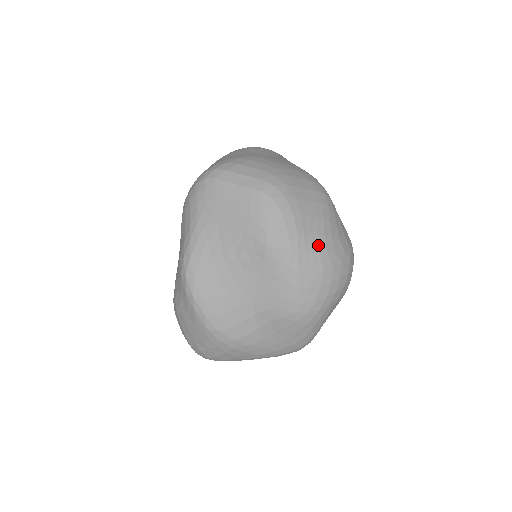
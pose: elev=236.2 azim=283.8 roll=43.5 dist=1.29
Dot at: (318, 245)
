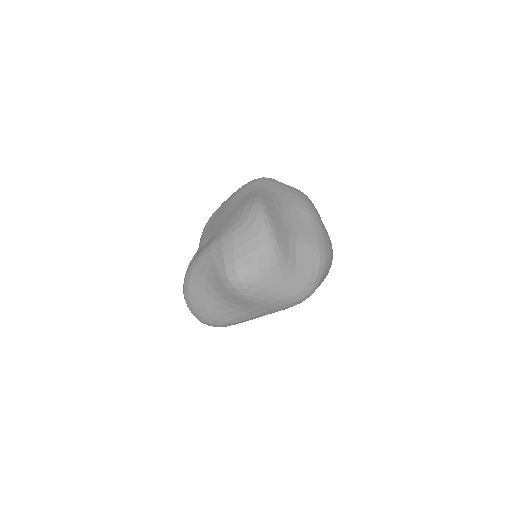
Dot at: occluded
